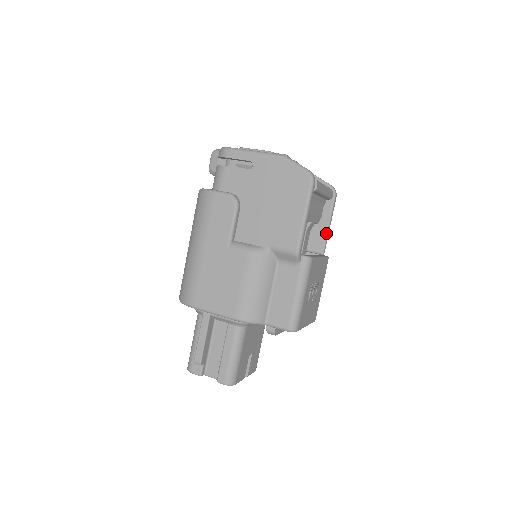
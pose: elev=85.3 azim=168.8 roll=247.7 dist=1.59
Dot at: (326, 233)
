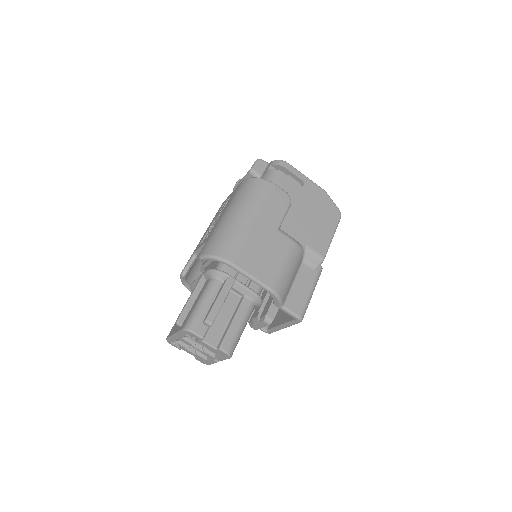
Dot at: occluded
